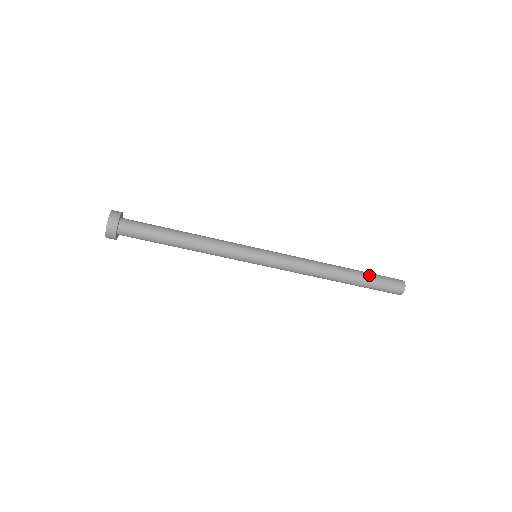
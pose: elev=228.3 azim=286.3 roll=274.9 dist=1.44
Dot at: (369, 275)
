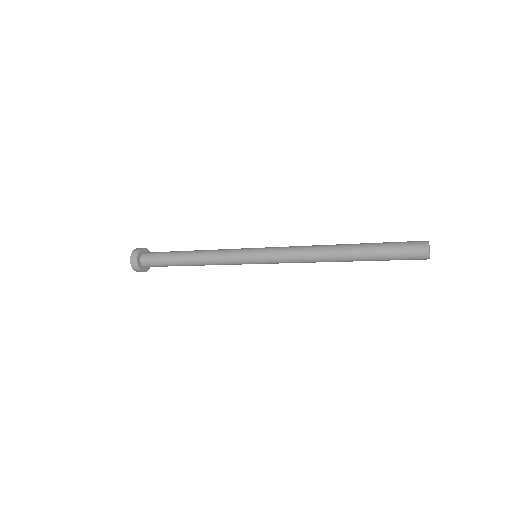
Dot at: (378, 246)
